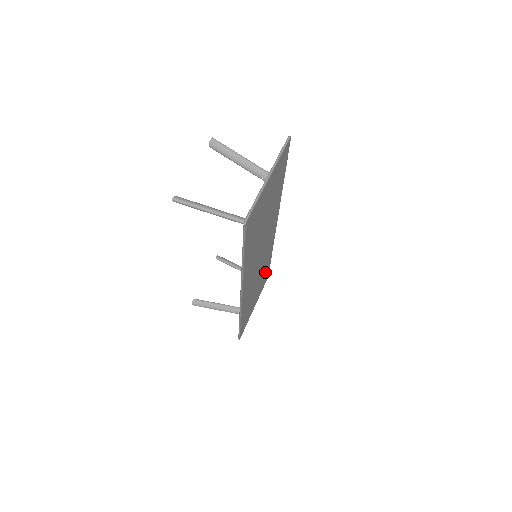
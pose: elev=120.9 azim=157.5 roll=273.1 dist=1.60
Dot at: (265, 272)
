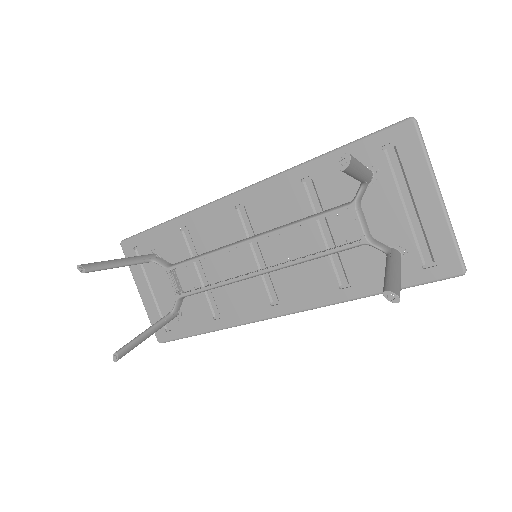
Dot at: (165, 248)
